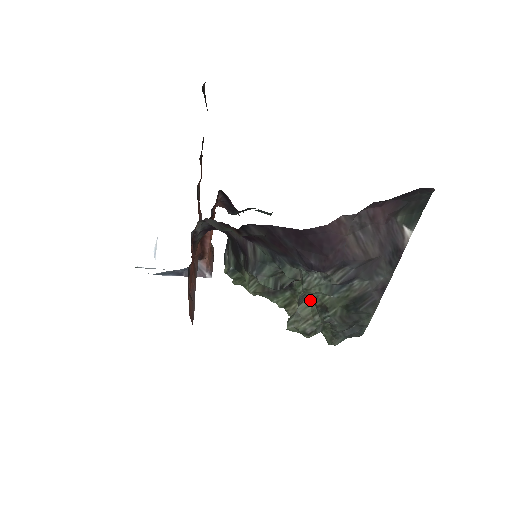
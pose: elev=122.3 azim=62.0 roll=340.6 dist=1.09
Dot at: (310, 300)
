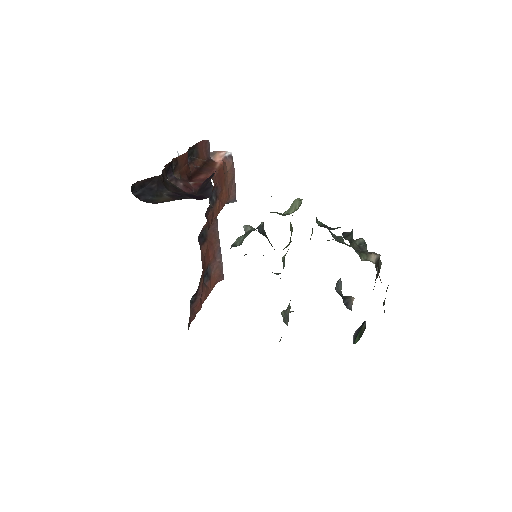
Dot at: occluded
